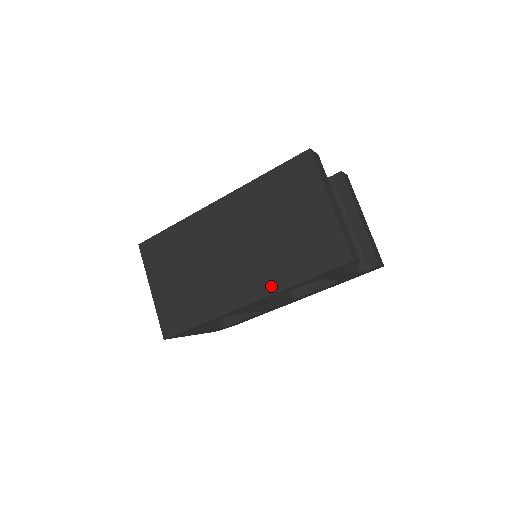
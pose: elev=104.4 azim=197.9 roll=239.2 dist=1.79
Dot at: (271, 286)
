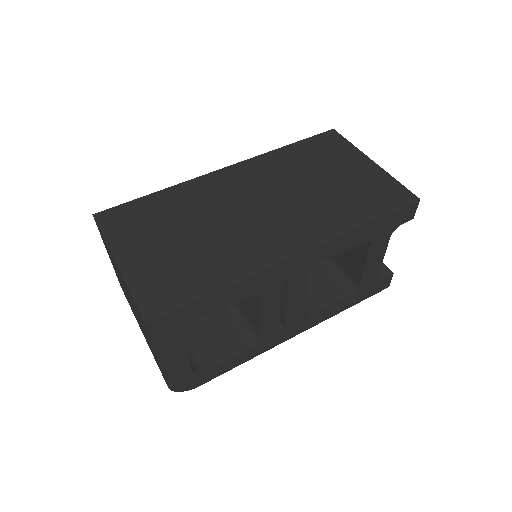
Dot at: (327, 231)
